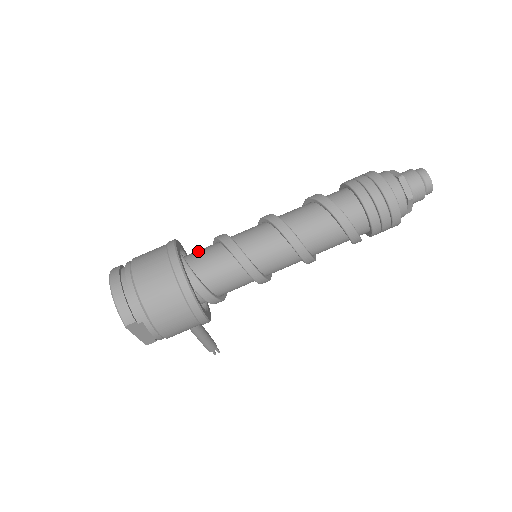
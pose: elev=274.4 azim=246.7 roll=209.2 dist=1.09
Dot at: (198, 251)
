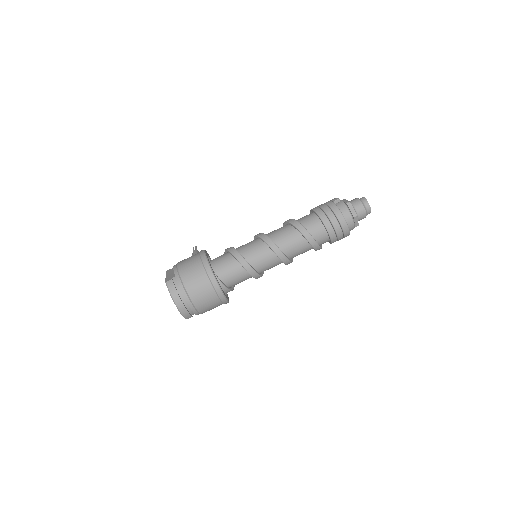
Dot at: (223, 266)
